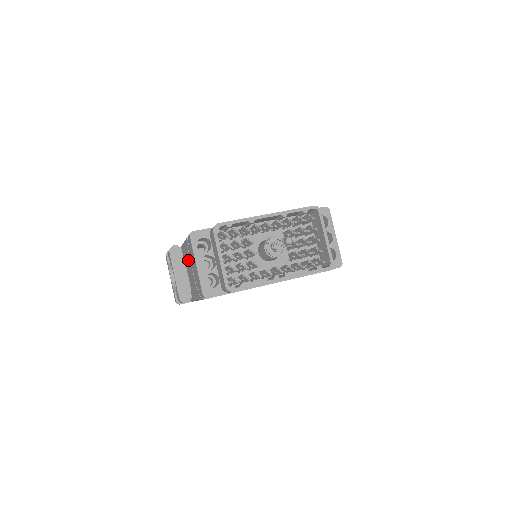
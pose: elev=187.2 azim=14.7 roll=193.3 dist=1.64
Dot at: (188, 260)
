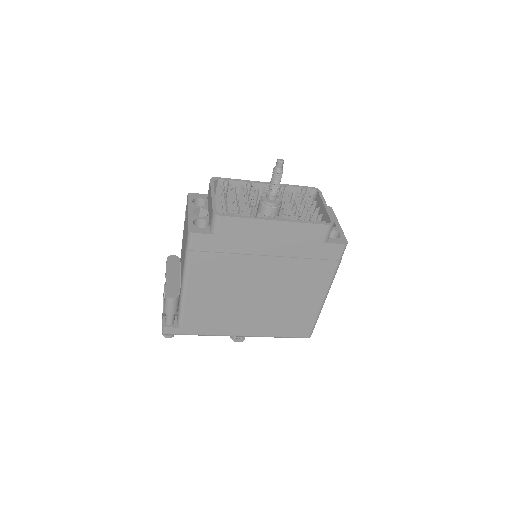
Dot at: (183, 243)
